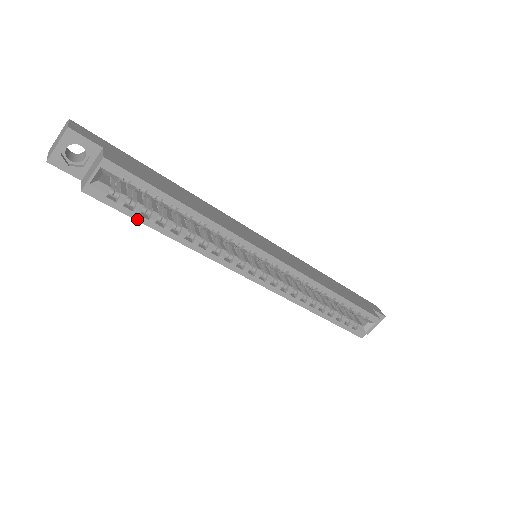
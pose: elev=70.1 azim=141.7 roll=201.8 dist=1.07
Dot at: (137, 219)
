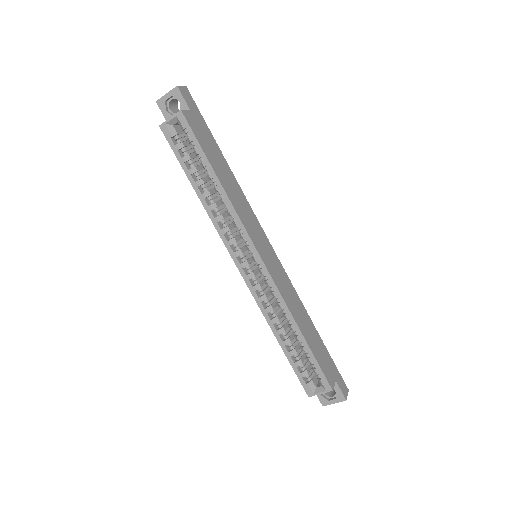
Dot at: (182, 165)
